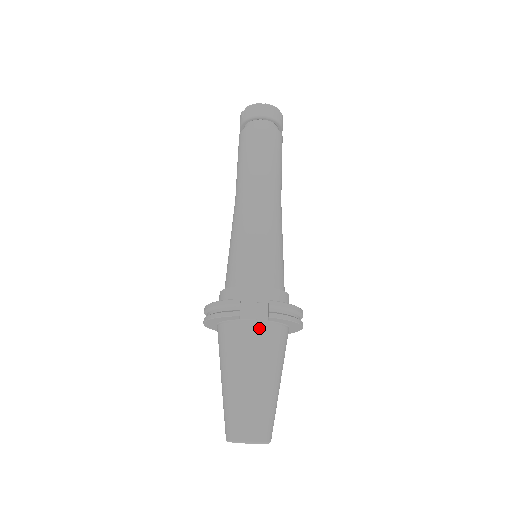
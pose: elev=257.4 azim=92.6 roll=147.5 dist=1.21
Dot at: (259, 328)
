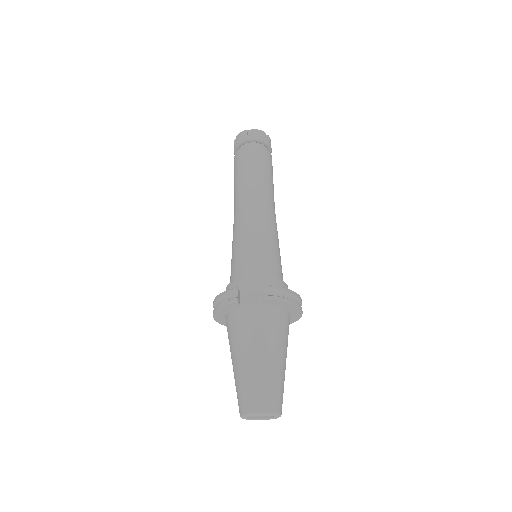
Dot at: (258, 311)
